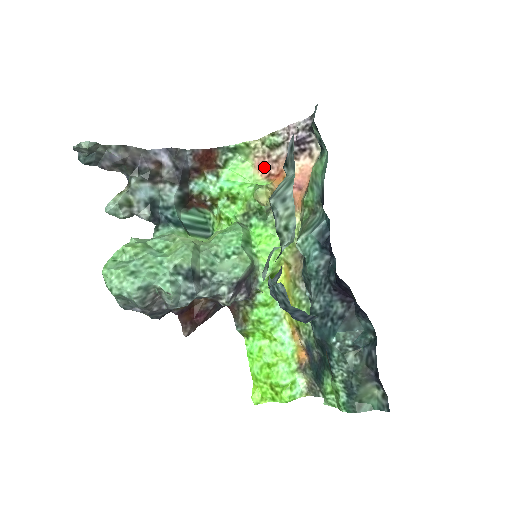
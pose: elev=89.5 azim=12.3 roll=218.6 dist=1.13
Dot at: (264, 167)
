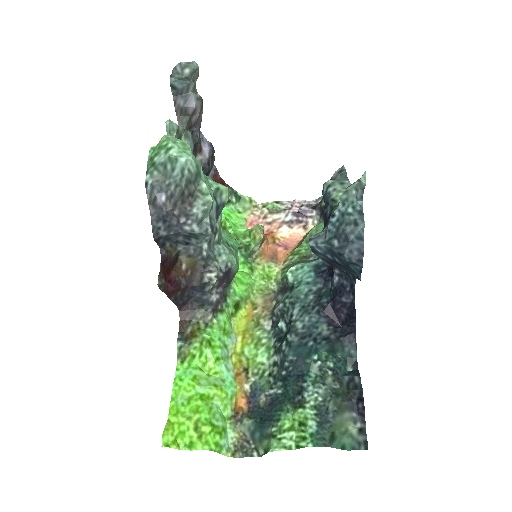
Dot at: occluded
